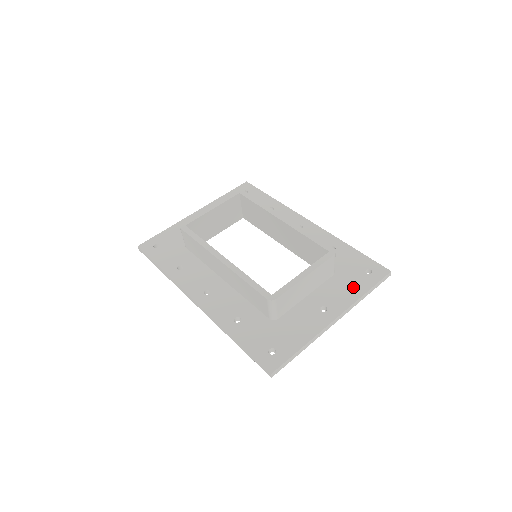
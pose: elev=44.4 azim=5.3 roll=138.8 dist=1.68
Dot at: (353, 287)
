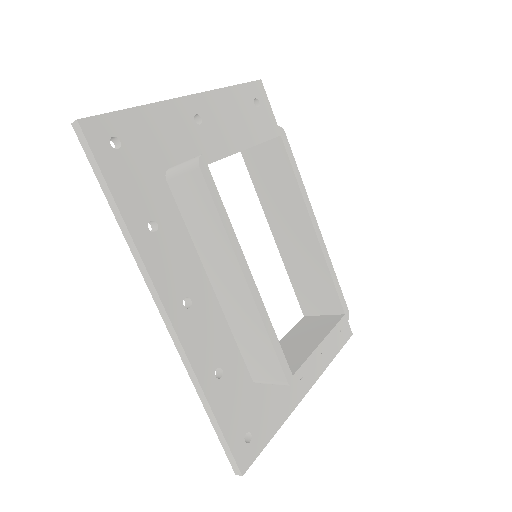
Dot at: (326, 348)
